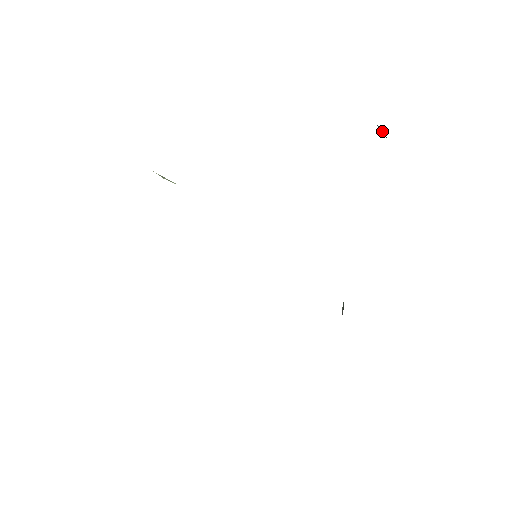
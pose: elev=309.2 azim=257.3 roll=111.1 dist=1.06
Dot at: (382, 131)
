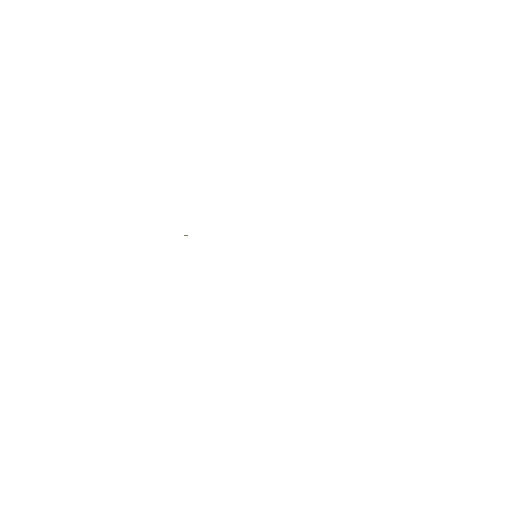
Dot at: occluded
